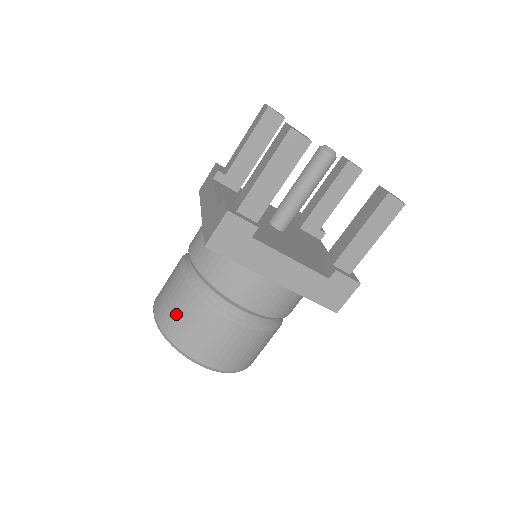
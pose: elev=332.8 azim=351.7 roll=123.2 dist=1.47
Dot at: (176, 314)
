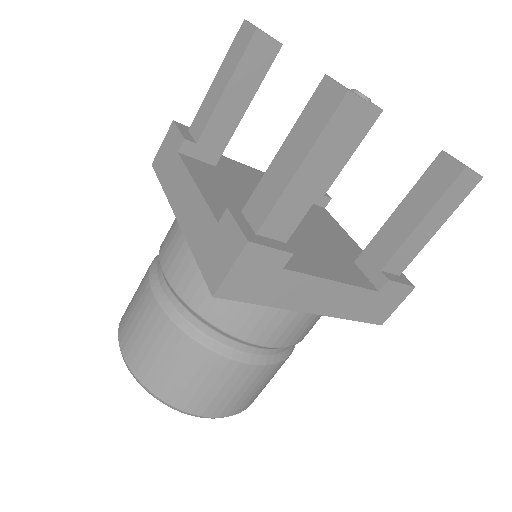
Dot at: occluded
